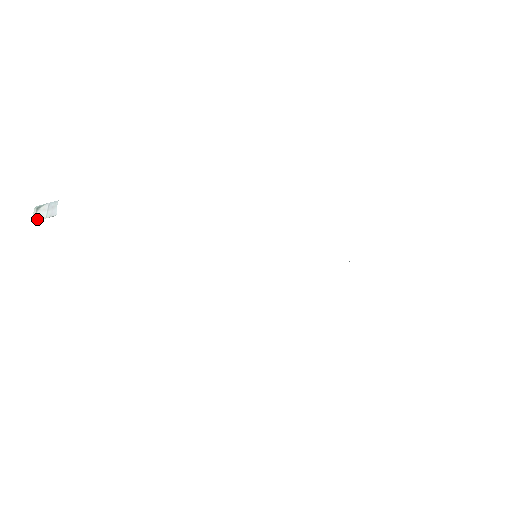
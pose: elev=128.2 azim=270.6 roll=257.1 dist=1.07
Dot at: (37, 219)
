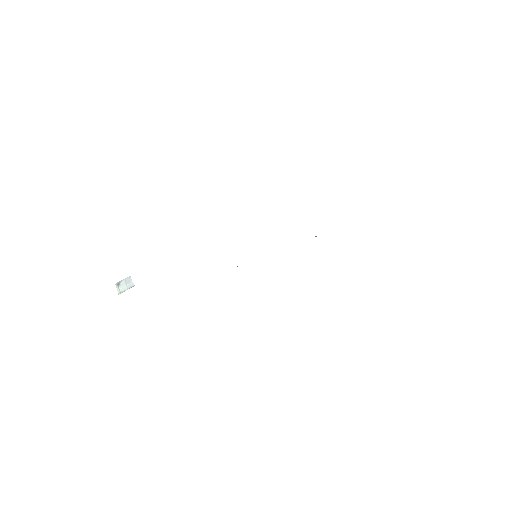
Dot at: (121, 291)
